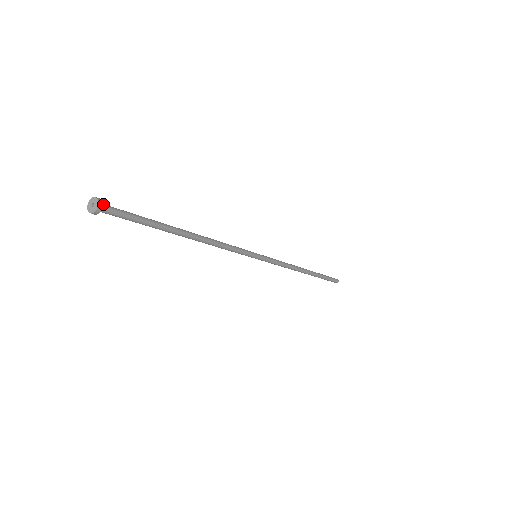
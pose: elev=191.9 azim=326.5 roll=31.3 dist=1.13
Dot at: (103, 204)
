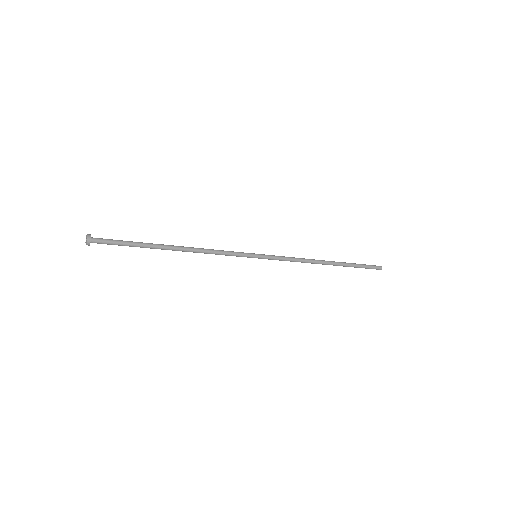
Dot at: (93, 238)
